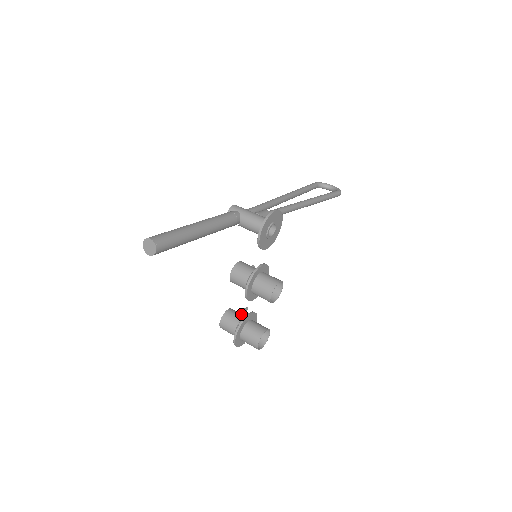
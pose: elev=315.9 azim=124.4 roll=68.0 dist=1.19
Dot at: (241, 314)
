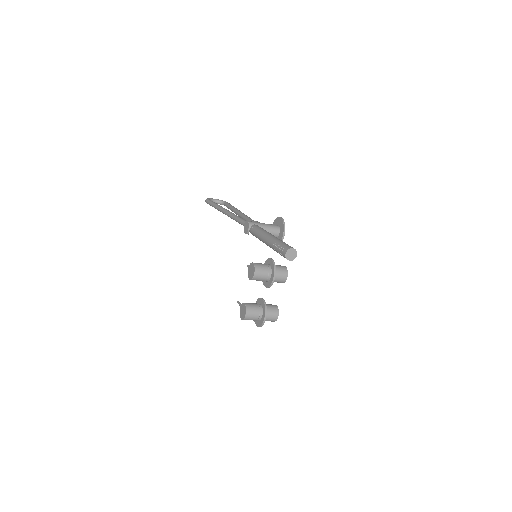
Dot at: (253, 303)
